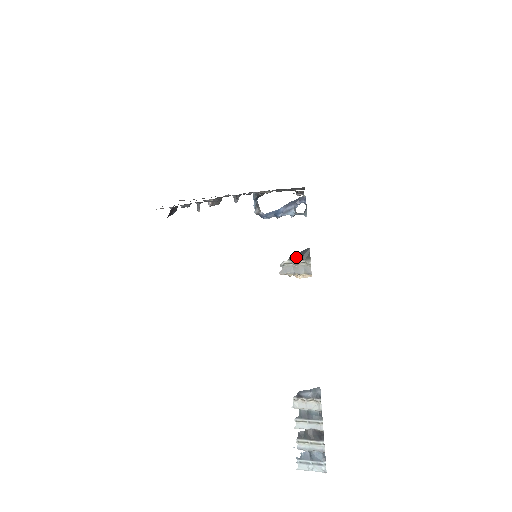
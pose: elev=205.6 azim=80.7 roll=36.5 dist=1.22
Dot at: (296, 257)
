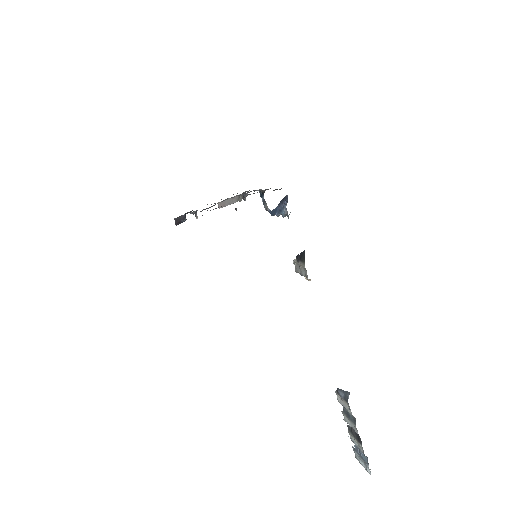
Dot at: (299, 258)
